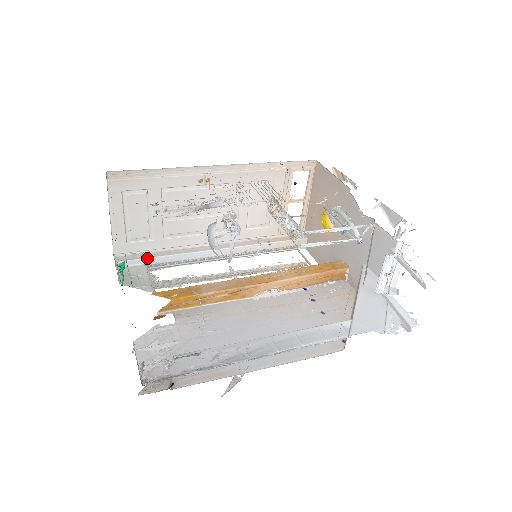
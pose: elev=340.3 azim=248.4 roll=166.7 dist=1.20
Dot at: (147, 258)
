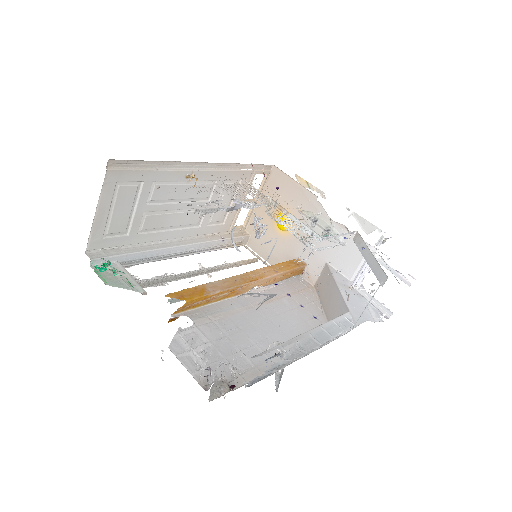
Dot at: (121, 255)
